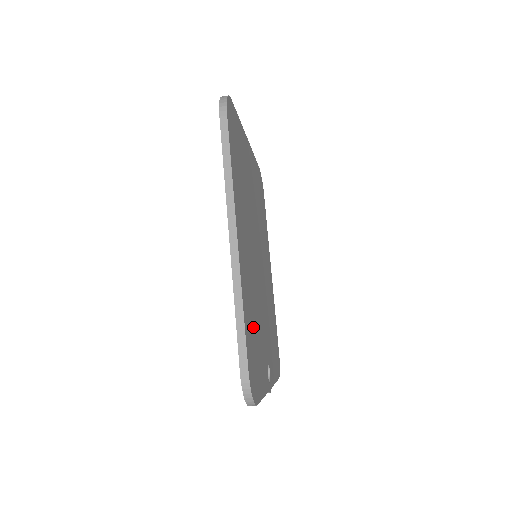
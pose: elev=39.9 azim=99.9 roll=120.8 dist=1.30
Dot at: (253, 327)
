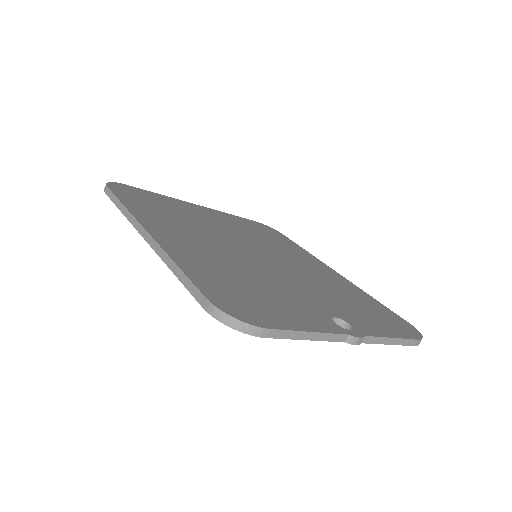
Dot at: (234, 282)
